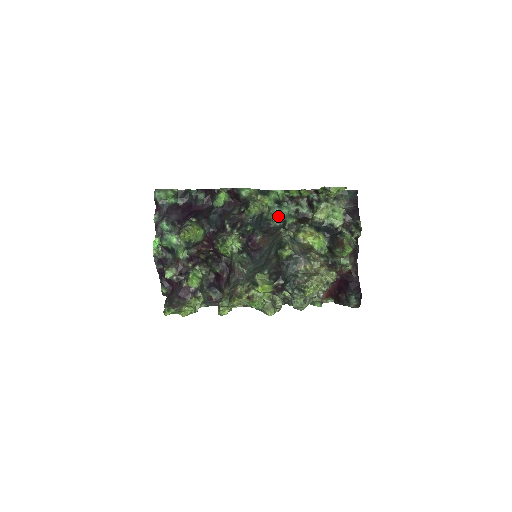
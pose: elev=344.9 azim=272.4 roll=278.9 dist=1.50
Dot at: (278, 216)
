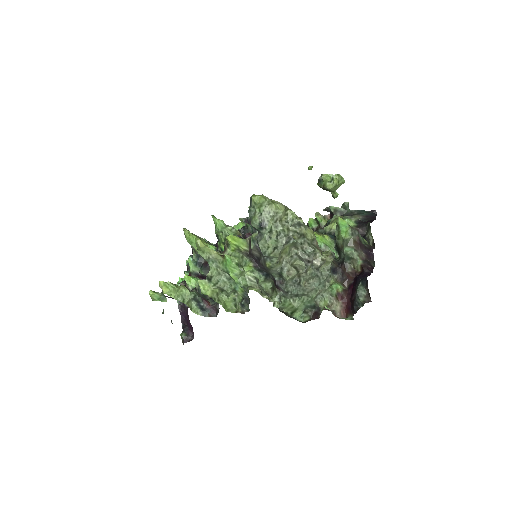
Dot at: occluded
